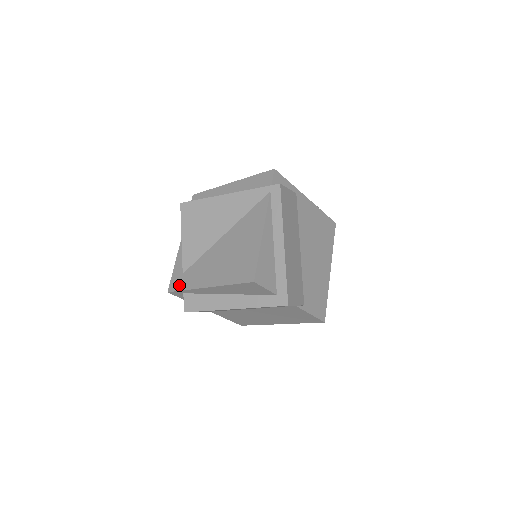
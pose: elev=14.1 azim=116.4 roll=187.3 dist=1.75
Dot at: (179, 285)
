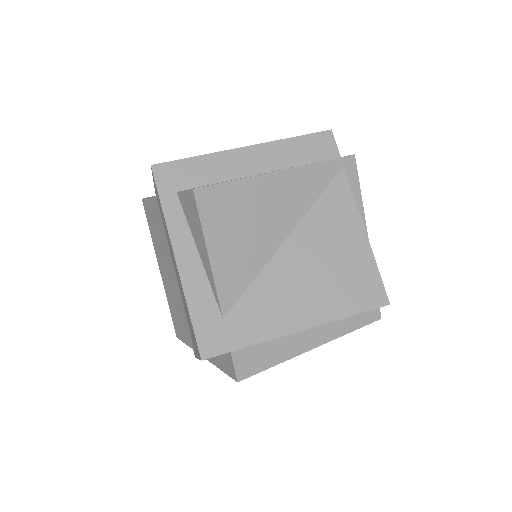
Dot at: (228, 341)
